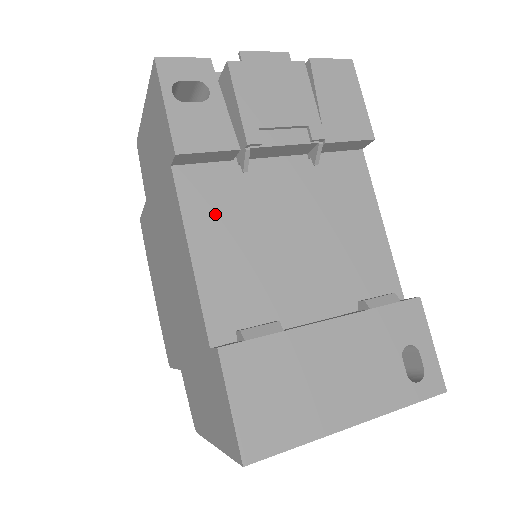
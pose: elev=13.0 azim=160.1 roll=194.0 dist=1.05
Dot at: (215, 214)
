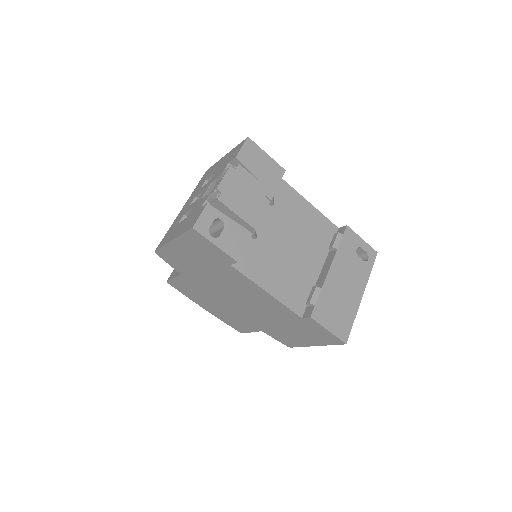
Dot at: (260, 267)
